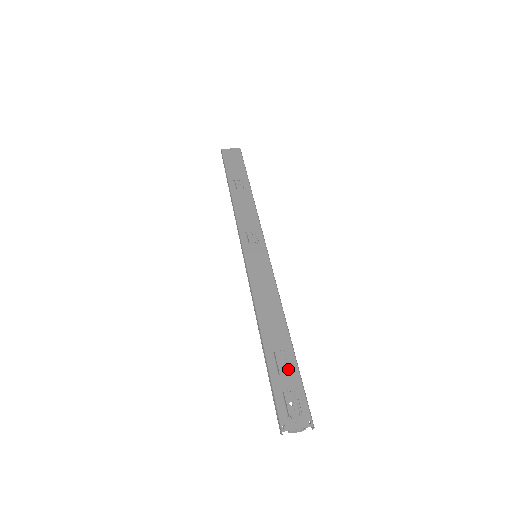
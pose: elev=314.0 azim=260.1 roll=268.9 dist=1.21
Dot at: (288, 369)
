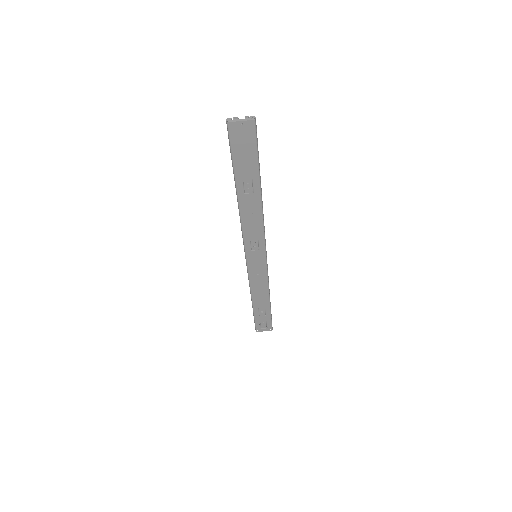
Dot at: (265, 315)
